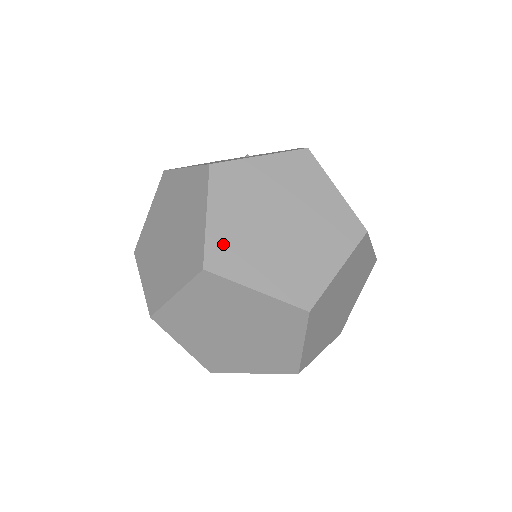
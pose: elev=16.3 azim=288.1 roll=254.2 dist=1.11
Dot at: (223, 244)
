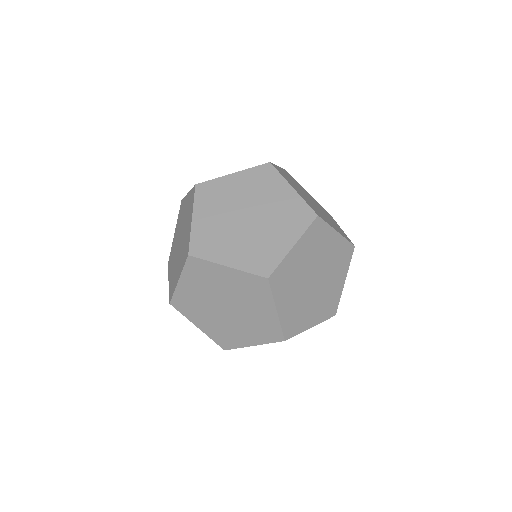
Dot at: (203, 237)
